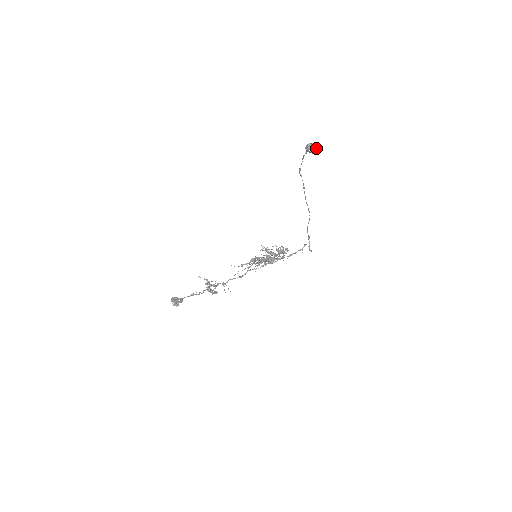
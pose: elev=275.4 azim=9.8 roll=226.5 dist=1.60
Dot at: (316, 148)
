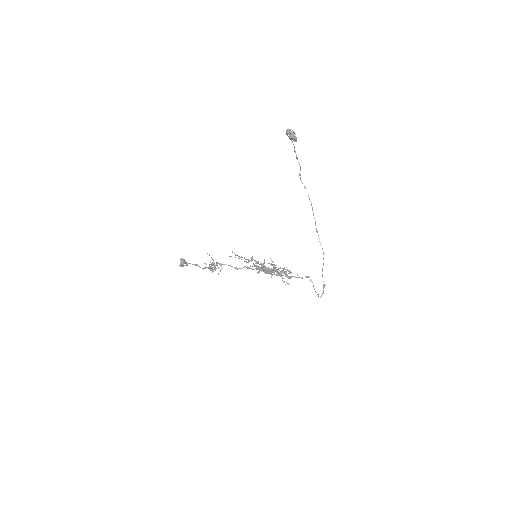
Dot at: (294, 135)
